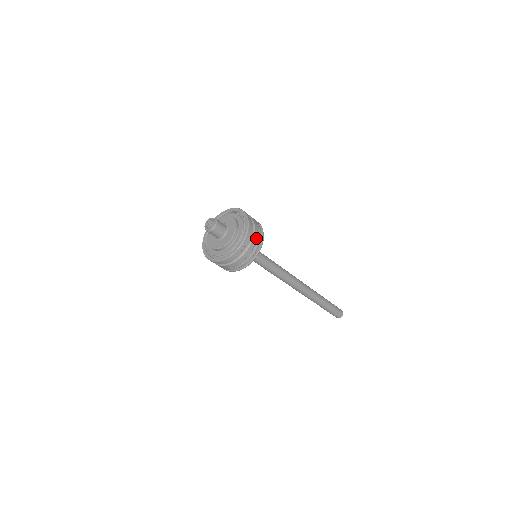
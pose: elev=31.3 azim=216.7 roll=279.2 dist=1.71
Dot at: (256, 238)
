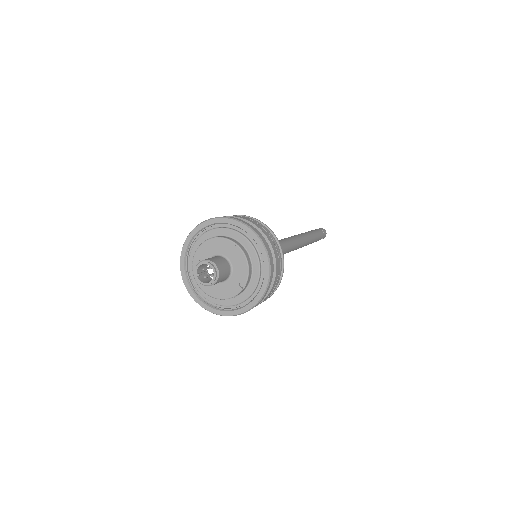
Dot at: (271, 240)
